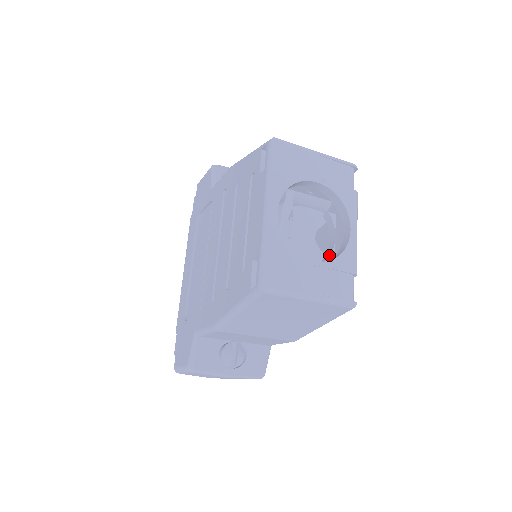
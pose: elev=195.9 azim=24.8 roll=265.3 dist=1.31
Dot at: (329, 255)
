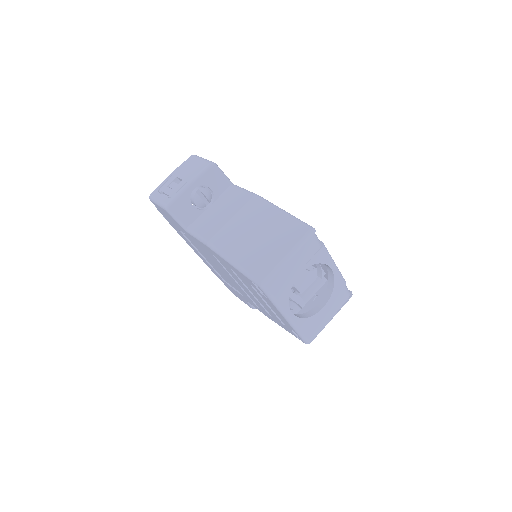
Dot at: (321, 274)
